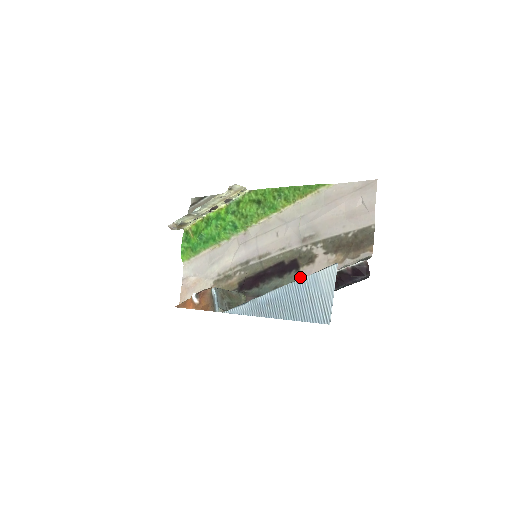
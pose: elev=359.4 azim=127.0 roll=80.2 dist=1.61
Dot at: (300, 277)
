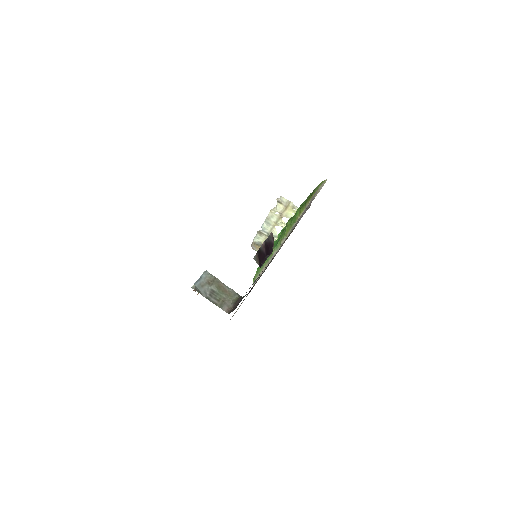
Dot at: occluded
